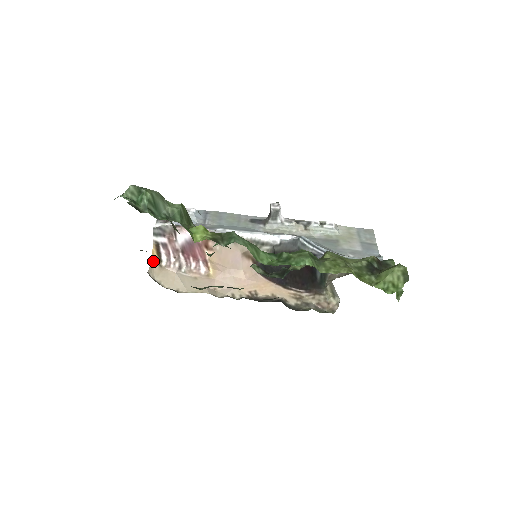
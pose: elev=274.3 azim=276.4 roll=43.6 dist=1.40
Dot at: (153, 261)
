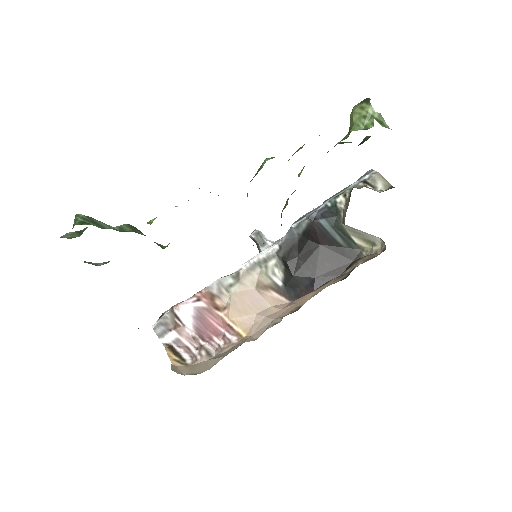
Dot at: (174, 363)
